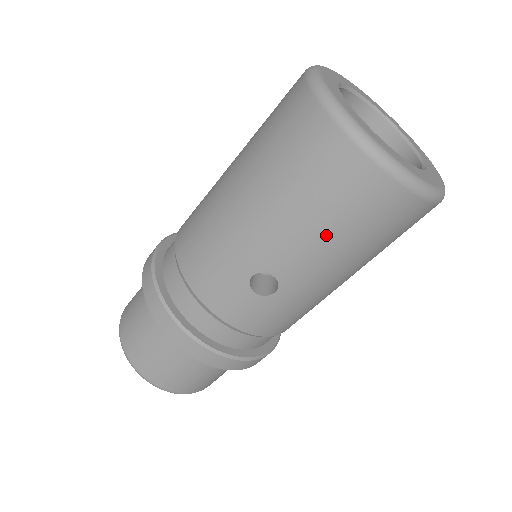
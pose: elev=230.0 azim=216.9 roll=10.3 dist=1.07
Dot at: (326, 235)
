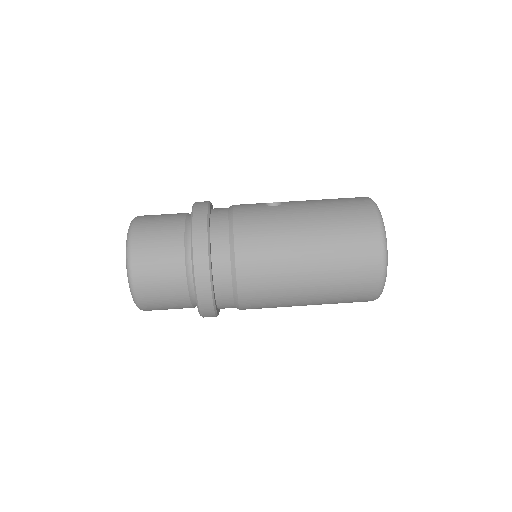
Dot at: (324, 202)
